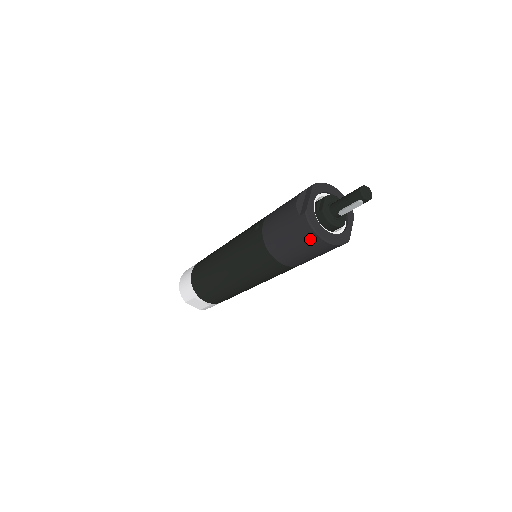
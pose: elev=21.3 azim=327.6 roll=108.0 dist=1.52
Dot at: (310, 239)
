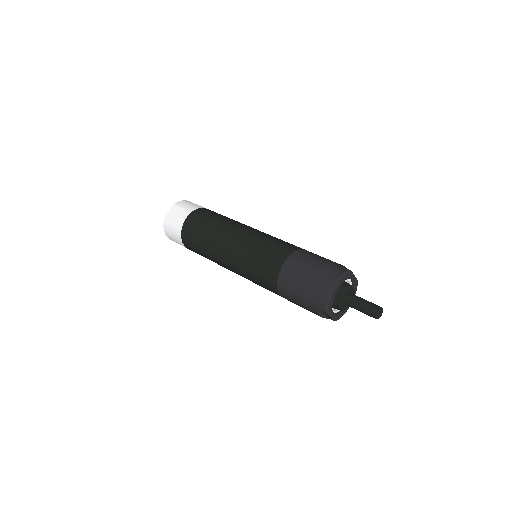
Dot at: occluded
